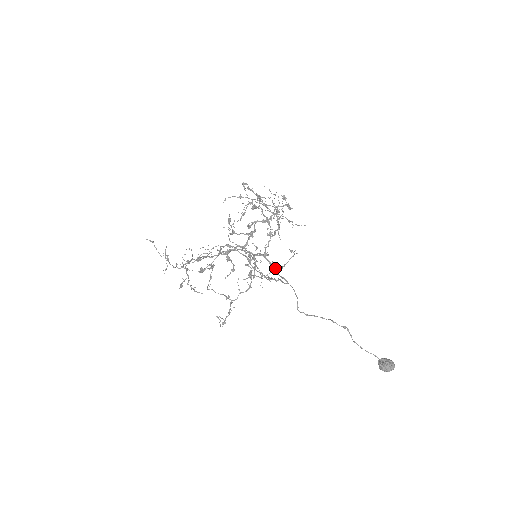
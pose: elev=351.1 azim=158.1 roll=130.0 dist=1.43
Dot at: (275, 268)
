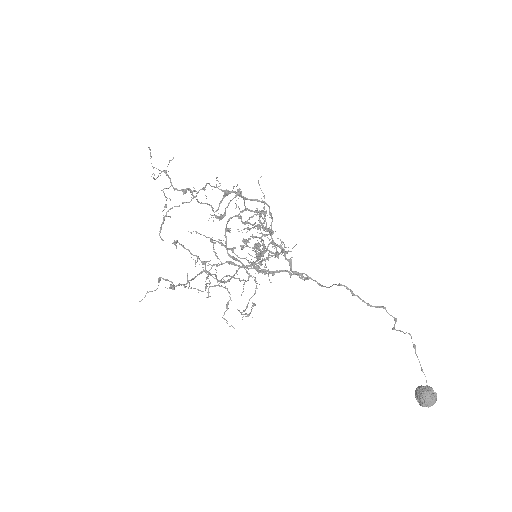
Dot at: (291, 265)
